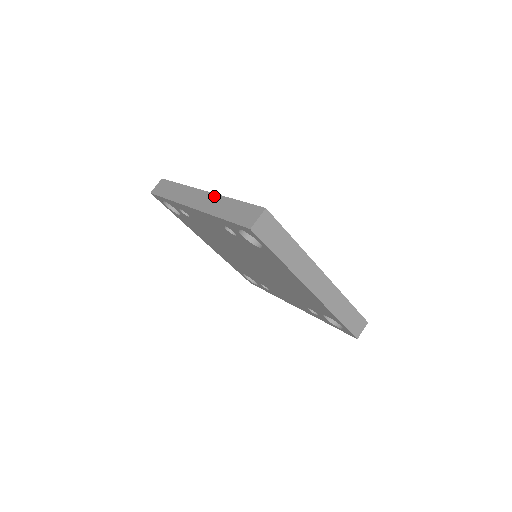
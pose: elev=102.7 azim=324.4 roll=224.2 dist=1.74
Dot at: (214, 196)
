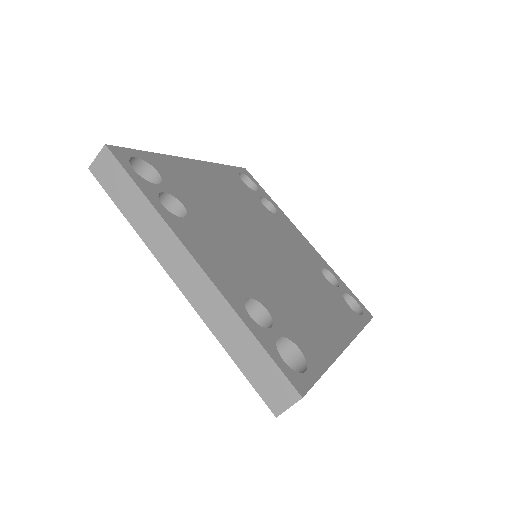
Dot at: (214, 292)
